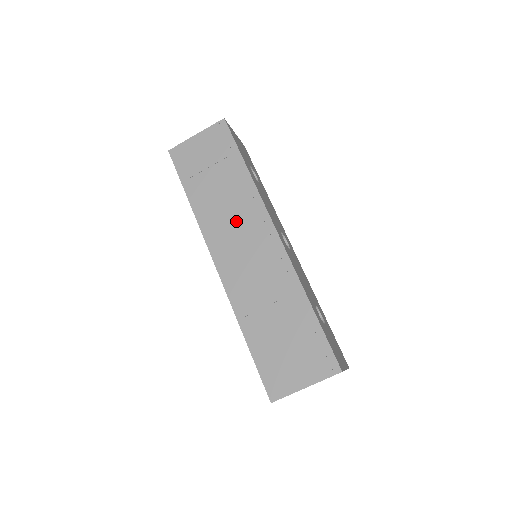
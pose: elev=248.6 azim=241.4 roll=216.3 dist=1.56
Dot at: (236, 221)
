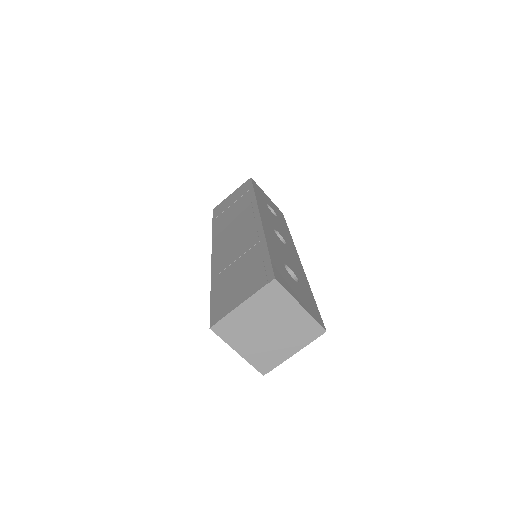
Dot at: (236, 222)
